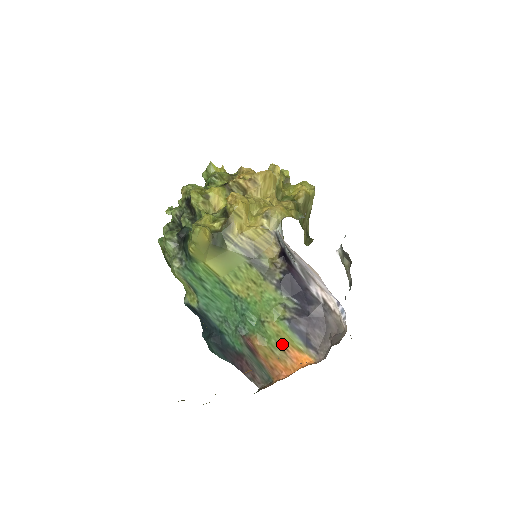
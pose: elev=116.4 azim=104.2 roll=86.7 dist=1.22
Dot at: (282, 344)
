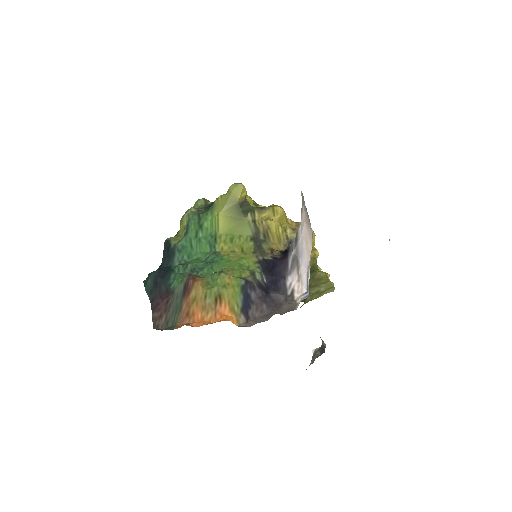
Dot at: (221, 295)
